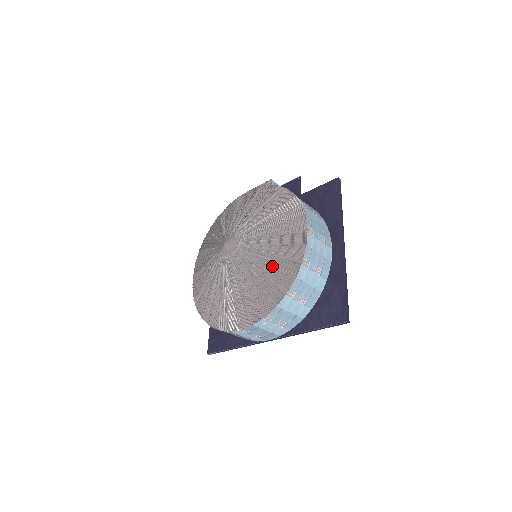
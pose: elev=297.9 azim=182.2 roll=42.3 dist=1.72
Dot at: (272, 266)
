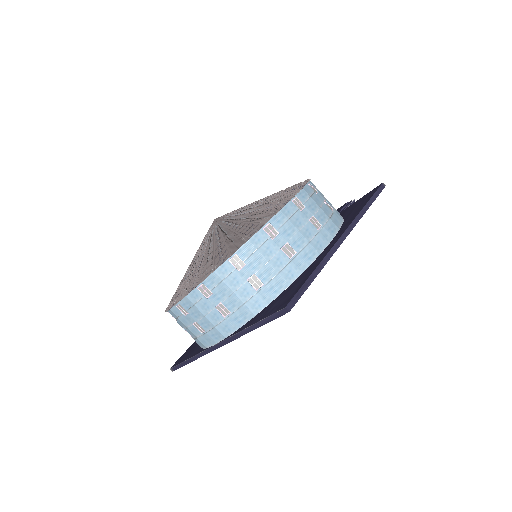
Dot at: (236, 231)
